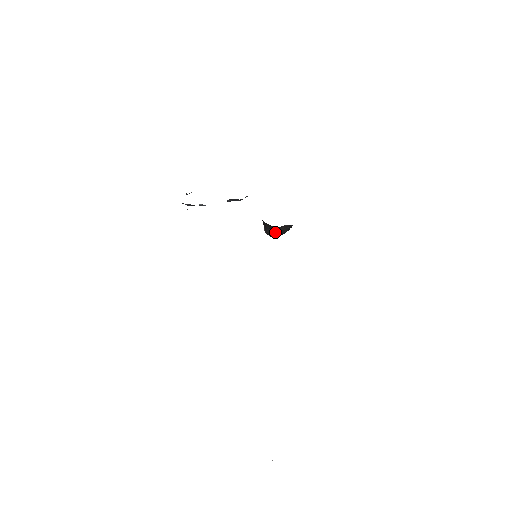
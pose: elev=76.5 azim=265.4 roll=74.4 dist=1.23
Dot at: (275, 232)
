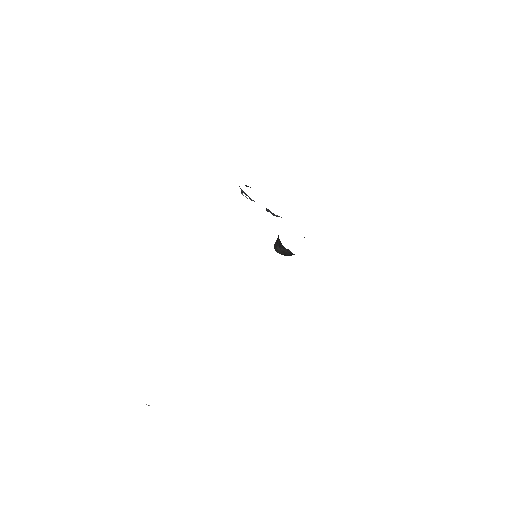
Dot at: (280, 249)
